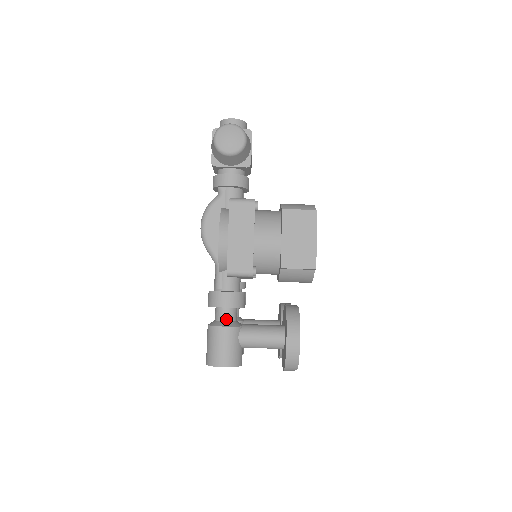
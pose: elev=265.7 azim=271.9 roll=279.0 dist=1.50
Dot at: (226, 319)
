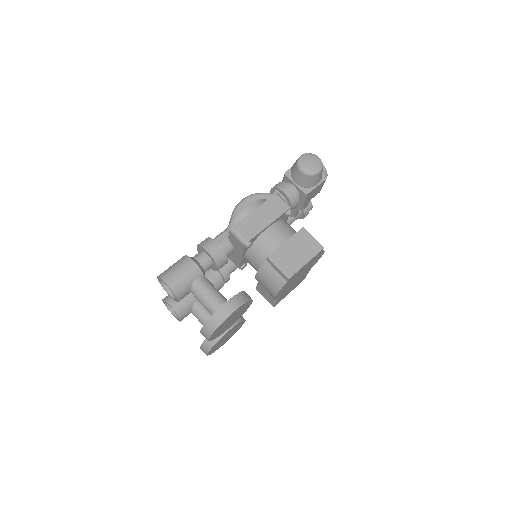
Dot at: (200, 261)
